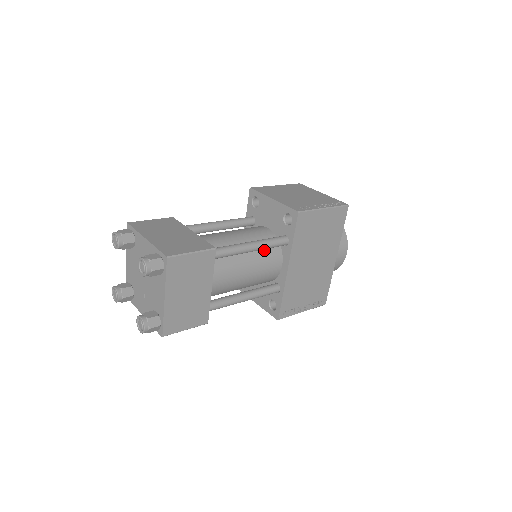
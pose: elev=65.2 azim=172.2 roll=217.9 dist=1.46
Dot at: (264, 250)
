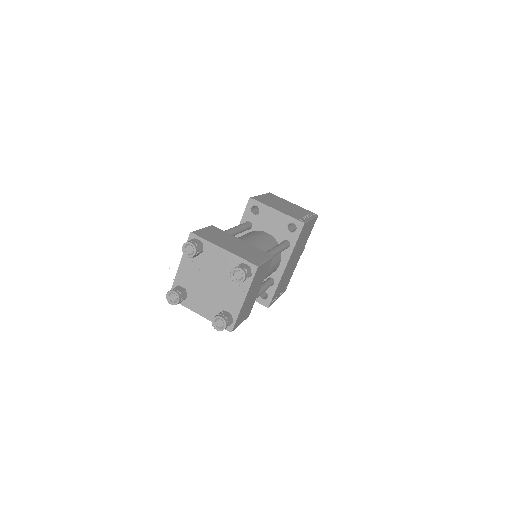
Dot at: occluded
